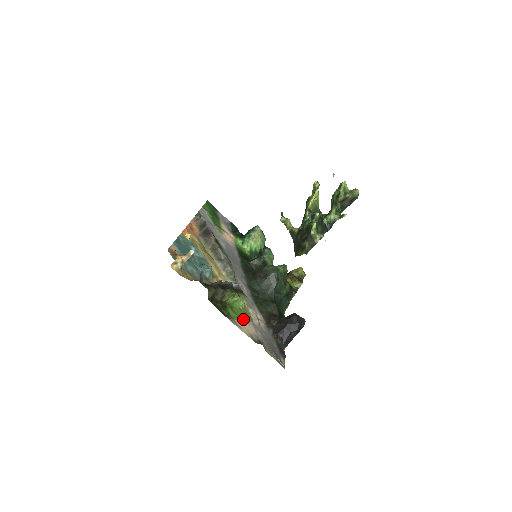
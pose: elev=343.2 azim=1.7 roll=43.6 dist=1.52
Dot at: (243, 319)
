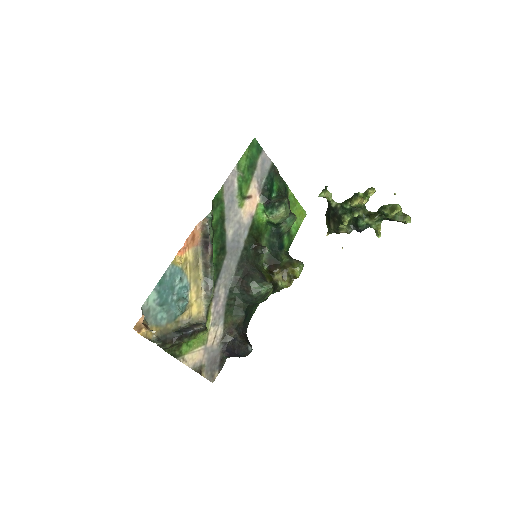
Dot at: (196, 348)
